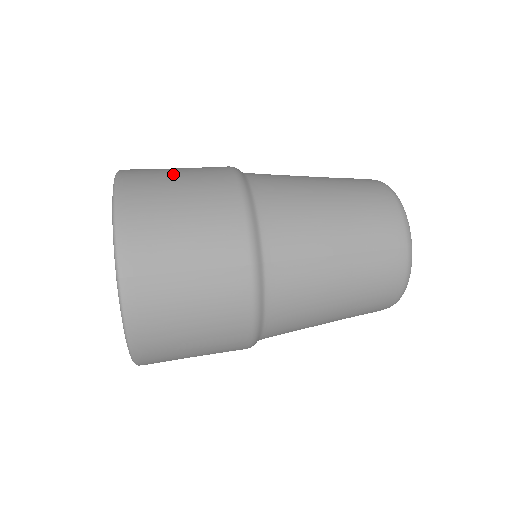
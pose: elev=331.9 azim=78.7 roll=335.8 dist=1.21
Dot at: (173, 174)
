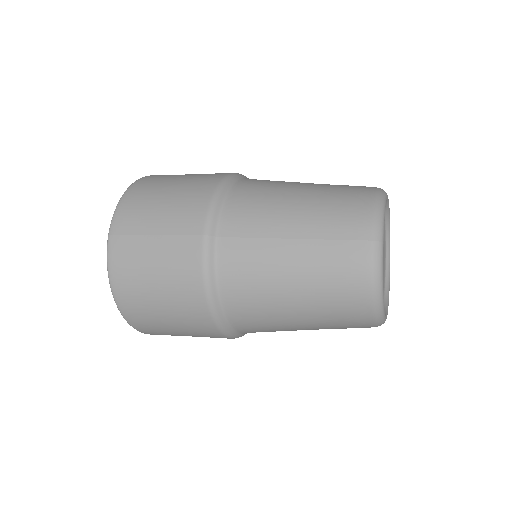
Dot at: (185, 174)
